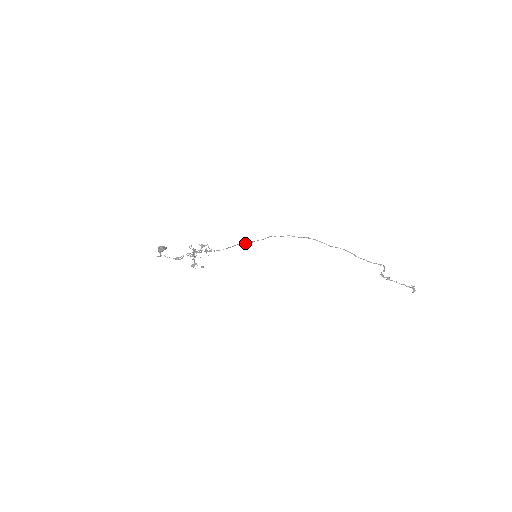
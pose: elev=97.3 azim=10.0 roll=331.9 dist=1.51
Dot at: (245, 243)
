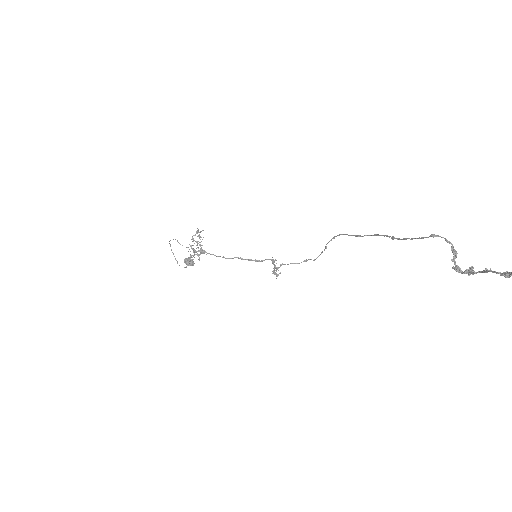
Dot at: (273, 268)
